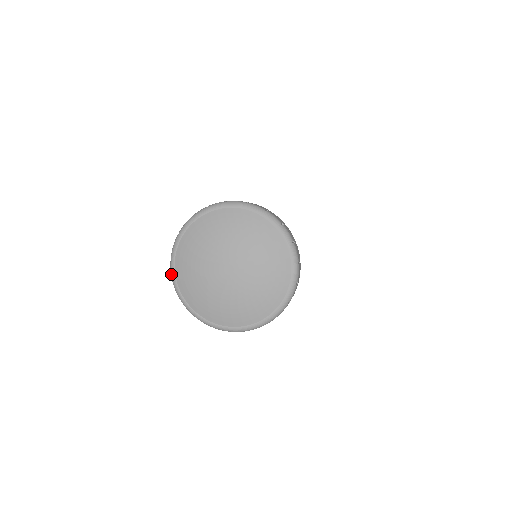
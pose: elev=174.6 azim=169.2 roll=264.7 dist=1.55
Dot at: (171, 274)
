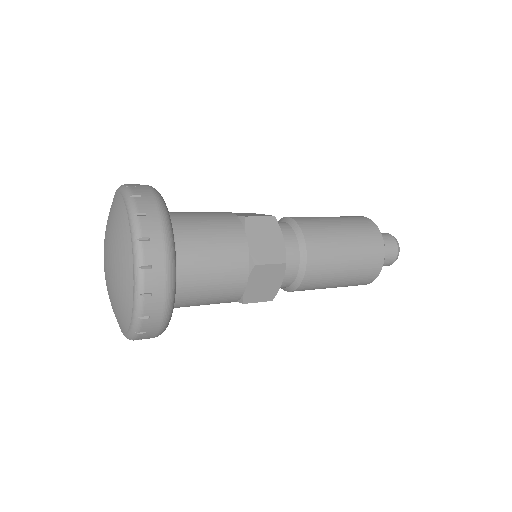
Dot at: occluded
